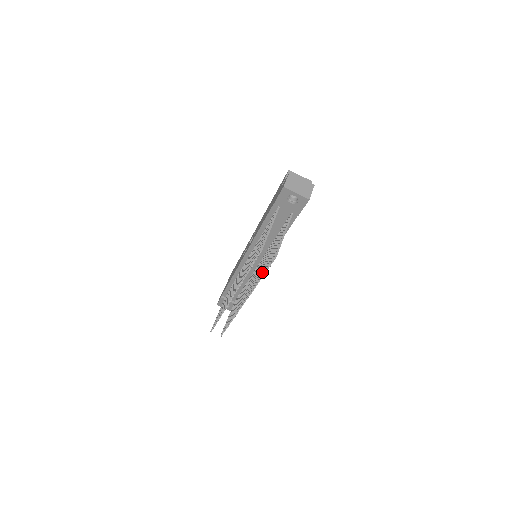
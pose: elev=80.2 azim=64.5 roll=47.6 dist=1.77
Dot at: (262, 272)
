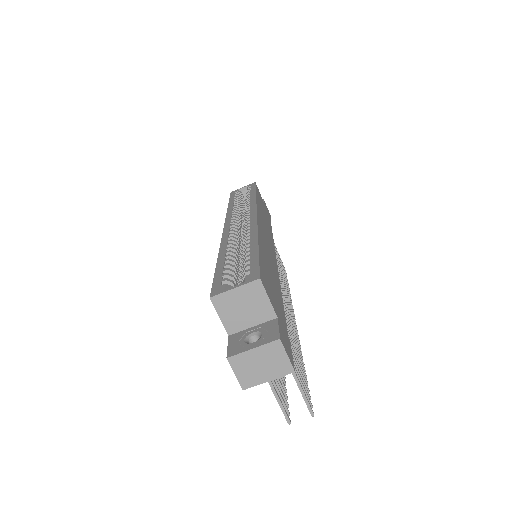
Dot at: occluded
